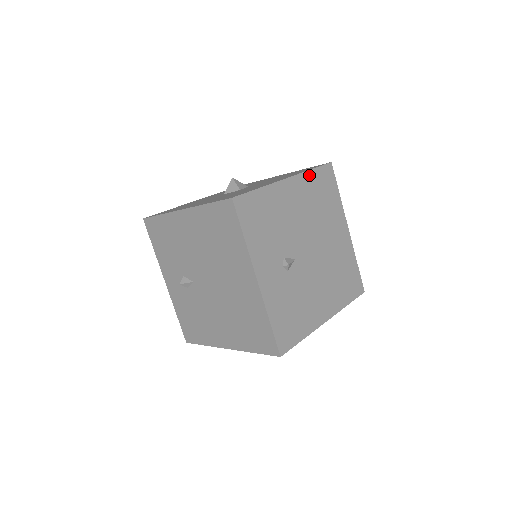
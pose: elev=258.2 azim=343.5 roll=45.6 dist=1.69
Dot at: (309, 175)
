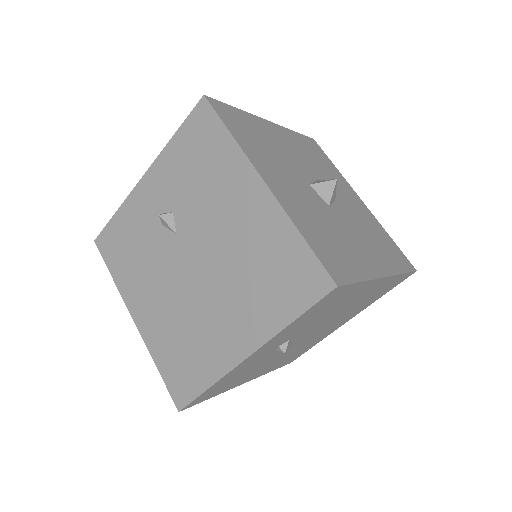
Dot at: (396, 278)
